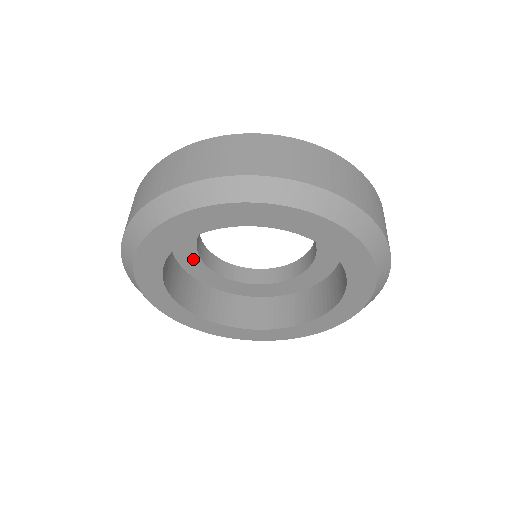
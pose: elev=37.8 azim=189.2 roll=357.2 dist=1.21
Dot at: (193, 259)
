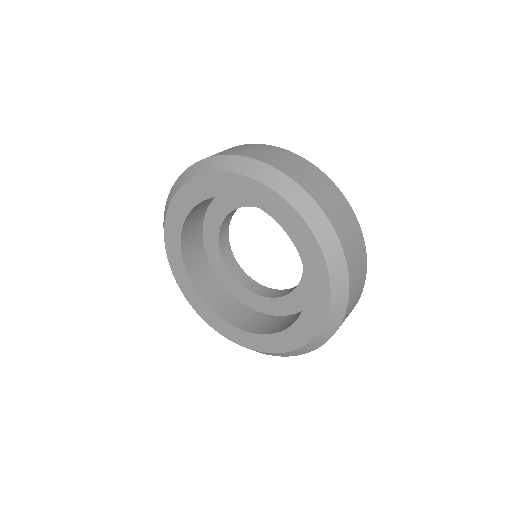
Dot at: (237, 286)
